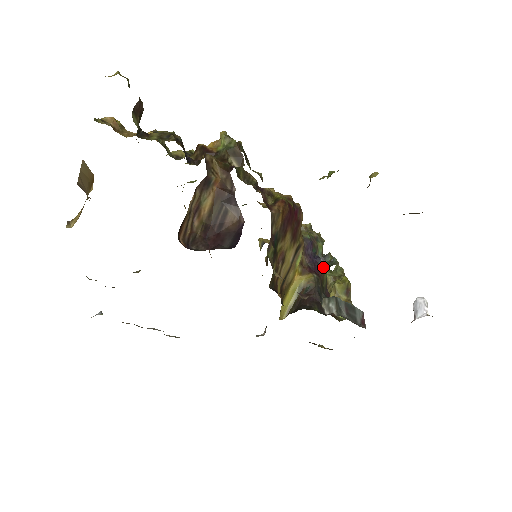
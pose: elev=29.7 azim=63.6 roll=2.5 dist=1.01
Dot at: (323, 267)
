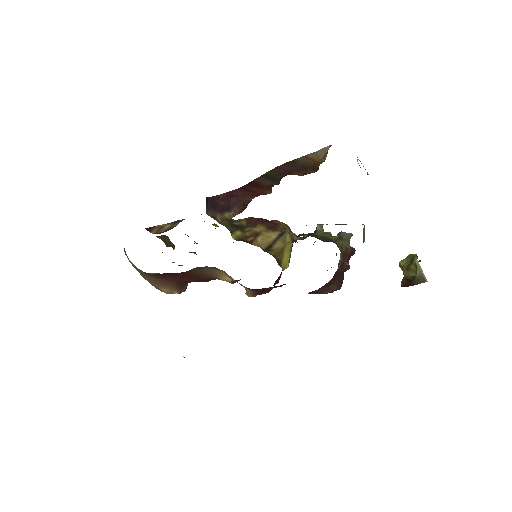
Dot at: (317, 233)
